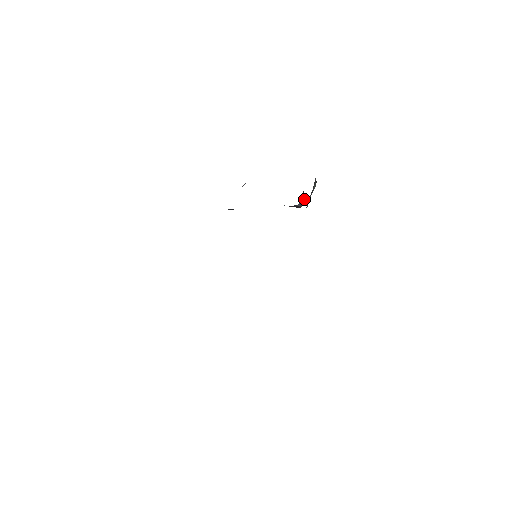
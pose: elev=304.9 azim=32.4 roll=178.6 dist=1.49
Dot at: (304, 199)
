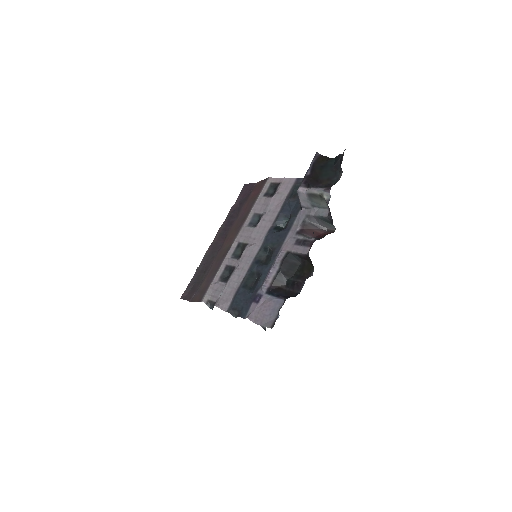
Dot at: (334, 226)
